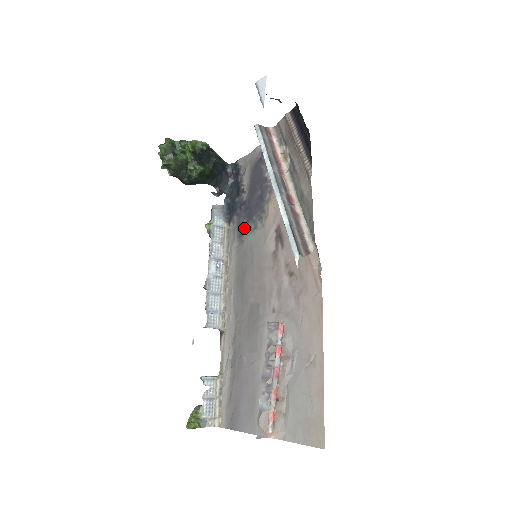
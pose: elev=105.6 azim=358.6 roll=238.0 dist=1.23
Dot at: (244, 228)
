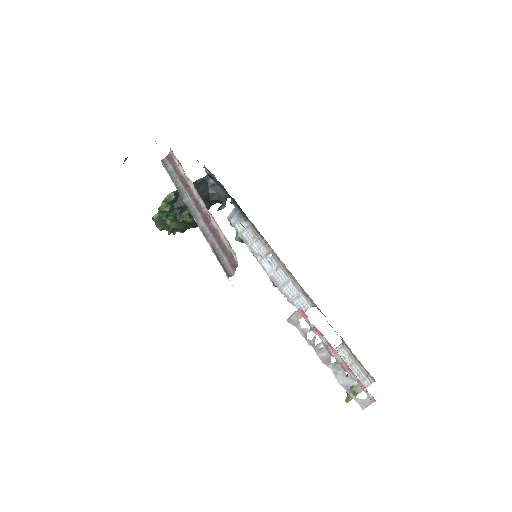
Dot at: occluded
